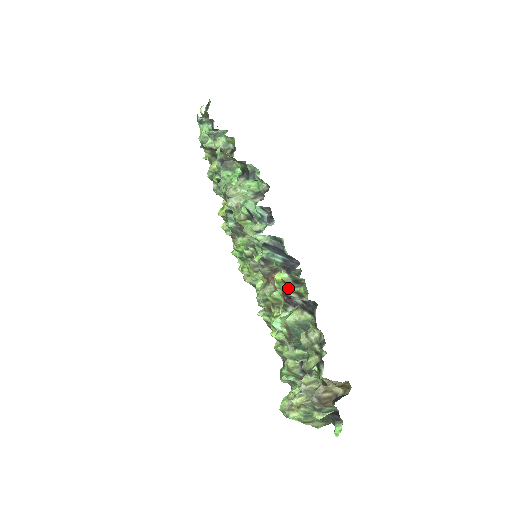
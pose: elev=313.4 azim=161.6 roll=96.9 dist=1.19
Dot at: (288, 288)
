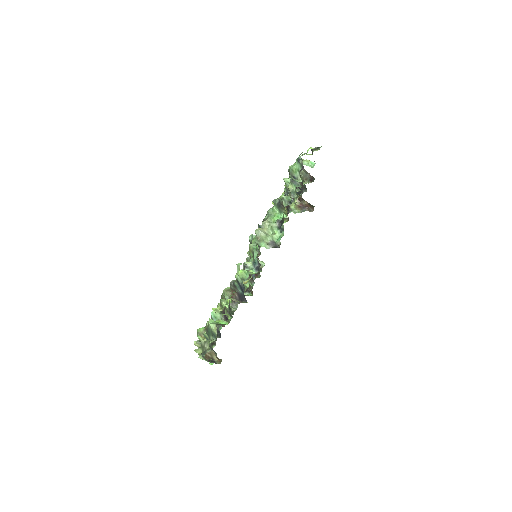
Dot at: (226, 311)
